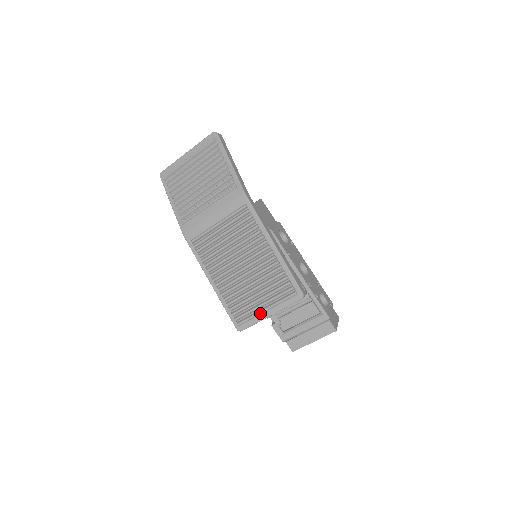
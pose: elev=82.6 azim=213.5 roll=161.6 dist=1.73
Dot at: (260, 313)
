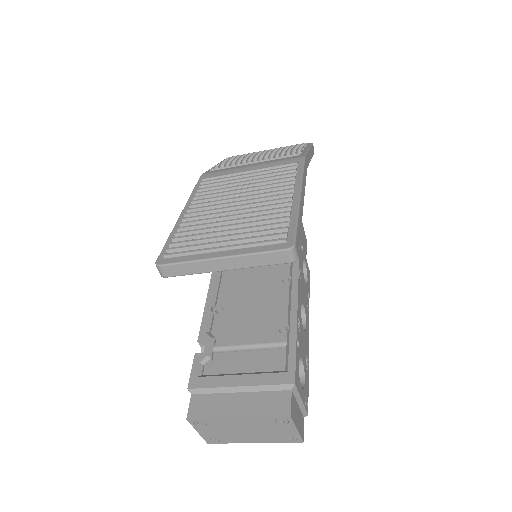
Dot at: (210, 249)
